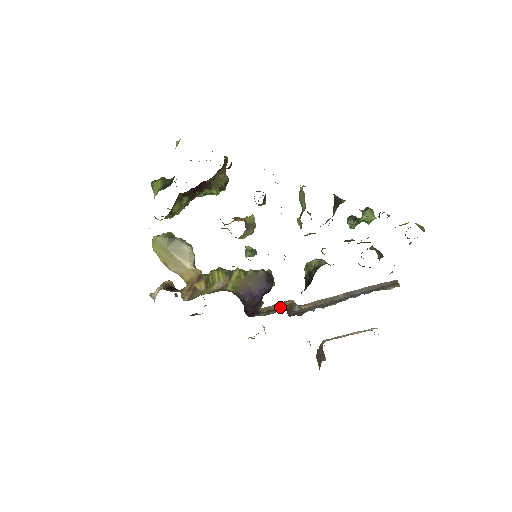
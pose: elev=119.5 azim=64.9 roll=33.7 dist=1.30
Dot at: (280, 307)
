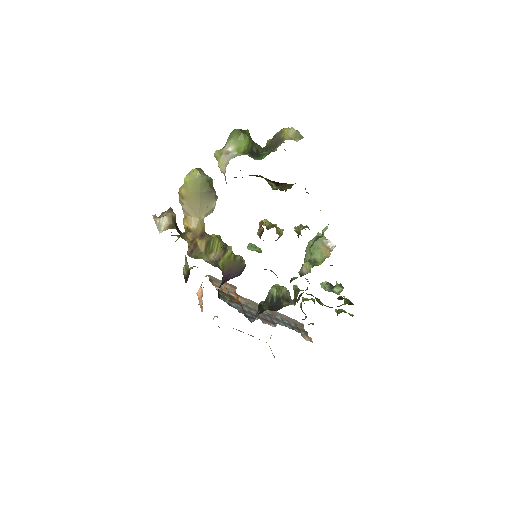
Dot at: (234, 297)
